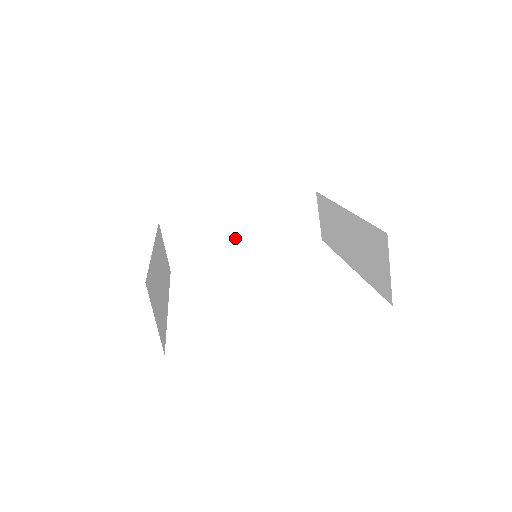
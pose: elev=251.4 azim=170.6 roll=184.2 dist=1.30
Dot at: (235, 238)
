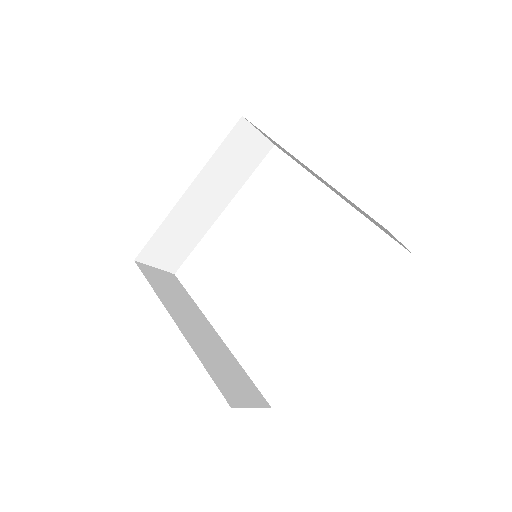
Dot at: (203, 212)
